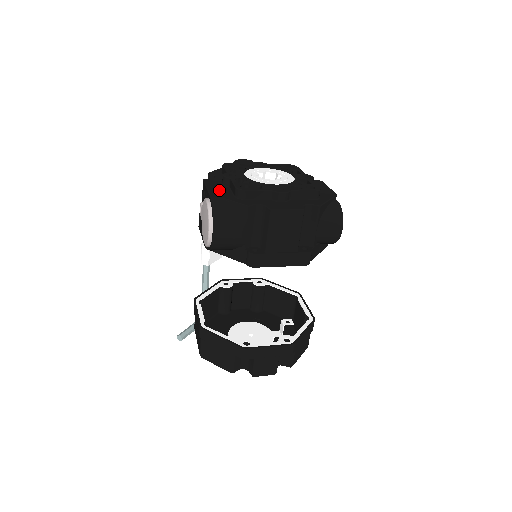
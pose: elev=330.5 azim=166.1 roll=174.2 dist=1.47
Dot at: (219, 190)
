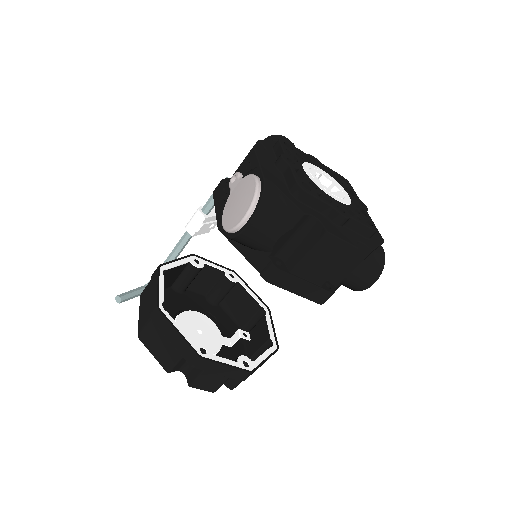
Dot at: (272, 172)
